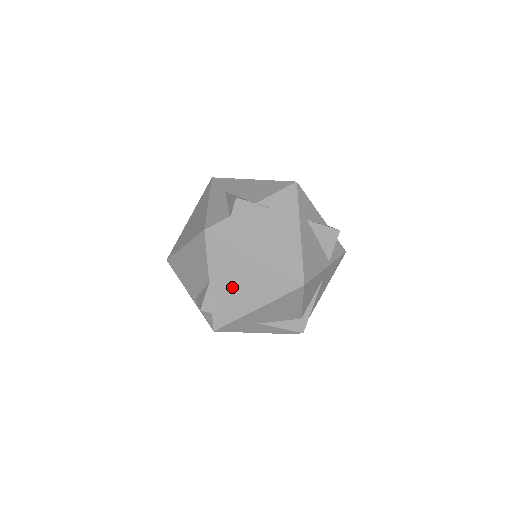
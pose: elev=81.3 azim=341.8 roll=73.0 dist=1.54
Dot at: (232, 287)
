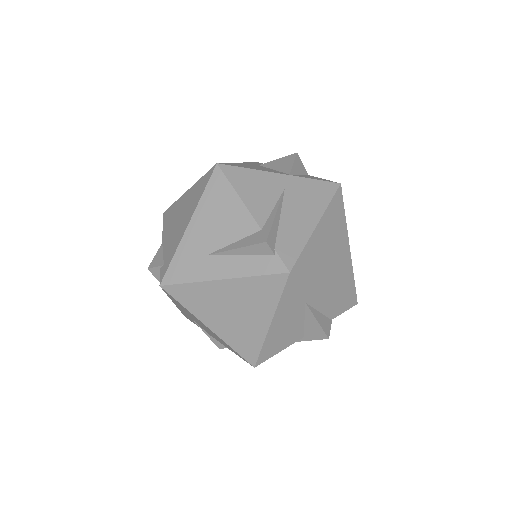
Dot at: (174, 230)
